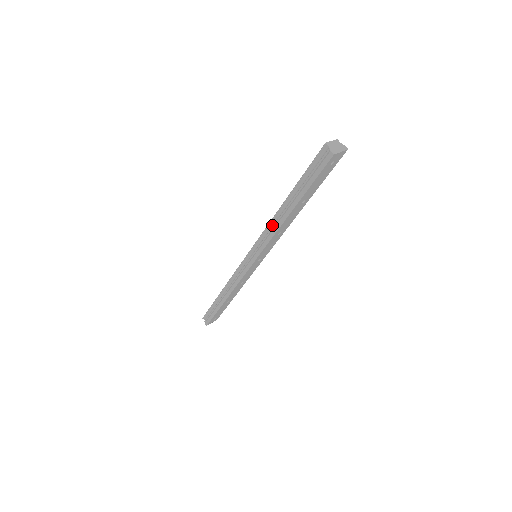
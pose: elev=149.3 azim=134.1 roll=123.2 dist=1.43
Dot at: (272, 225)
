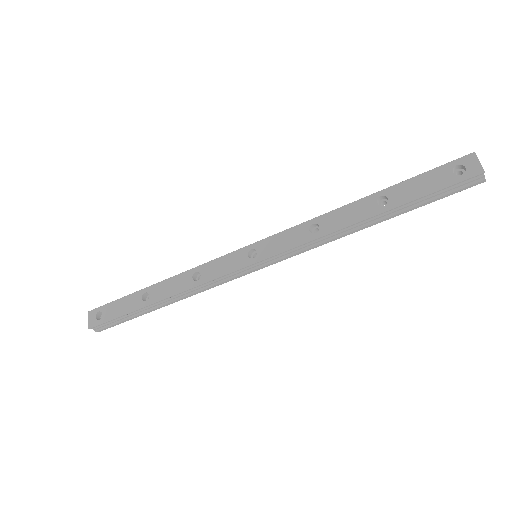
Dot at: (328, 235)
